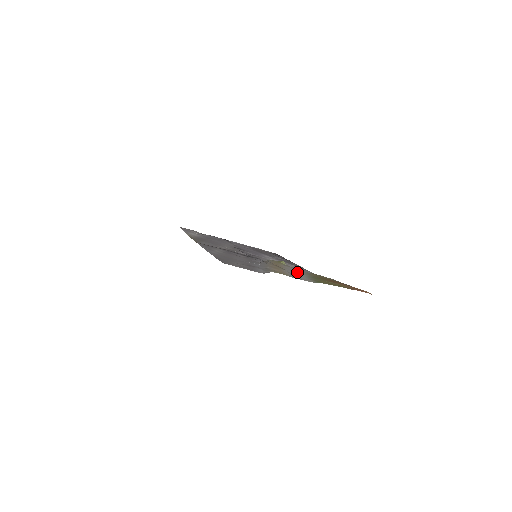
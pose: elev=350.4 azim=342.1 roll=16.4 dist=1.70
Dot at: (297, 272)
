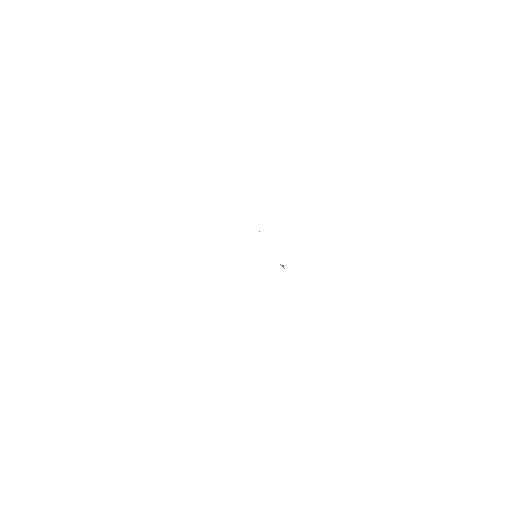
Dot at: occluded
